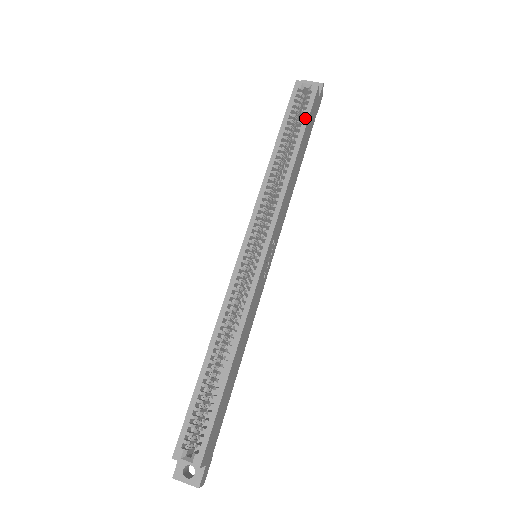
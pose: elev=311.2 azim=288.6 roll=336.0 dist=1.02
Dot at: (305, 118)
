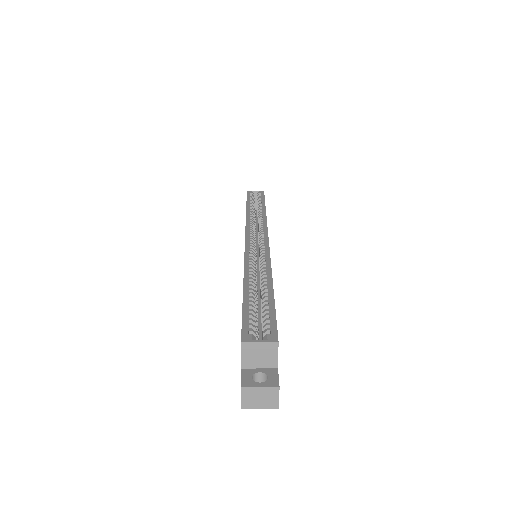
Dot at: (262, 199)
